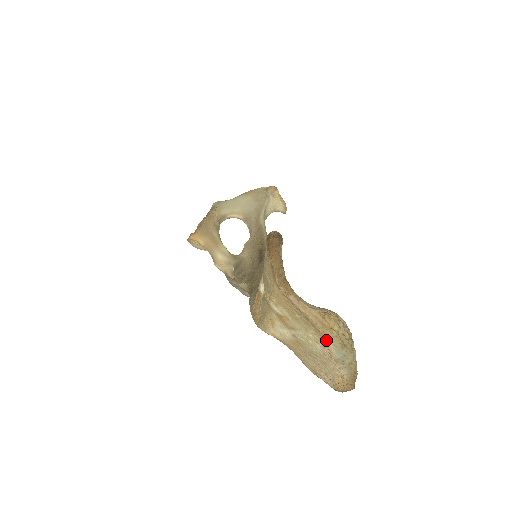
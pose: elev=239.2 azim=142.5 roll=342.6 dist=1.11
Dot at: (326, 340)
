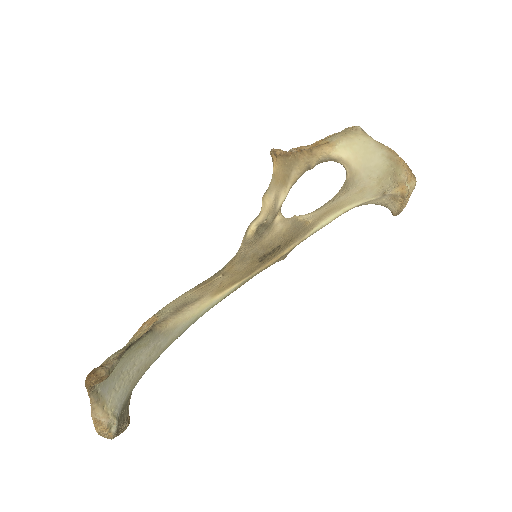
Dot at: occluded
